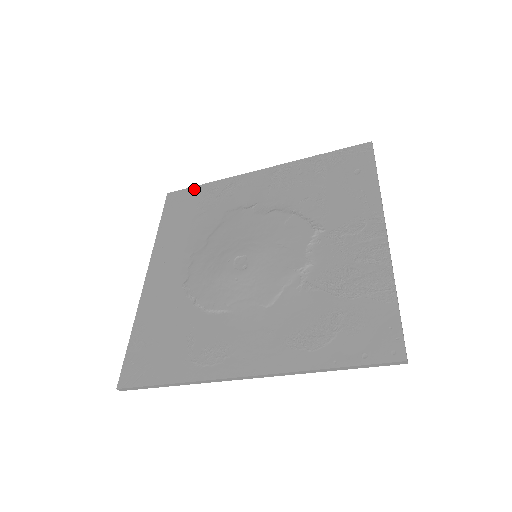
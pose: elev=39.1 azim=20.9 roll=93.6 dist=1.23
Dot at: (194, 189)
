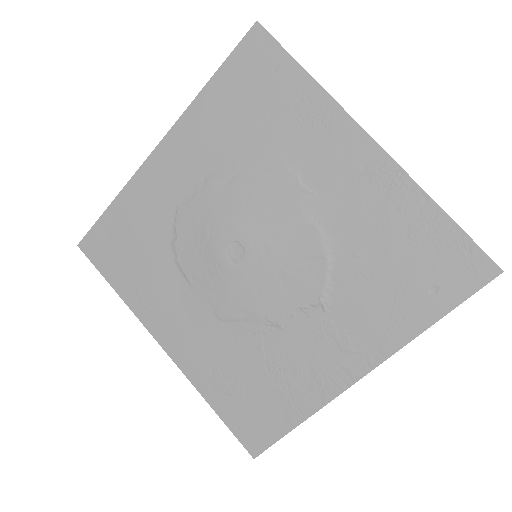
Dot at: (286, 62)
